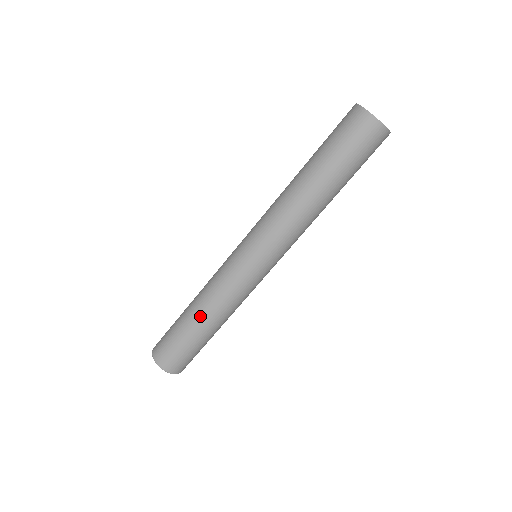
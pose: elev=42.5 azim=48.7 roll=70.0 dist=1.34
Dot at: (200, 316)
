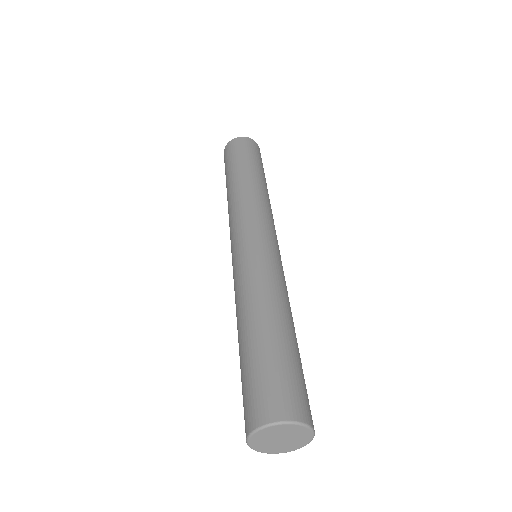
Dot at: (243, 324)
